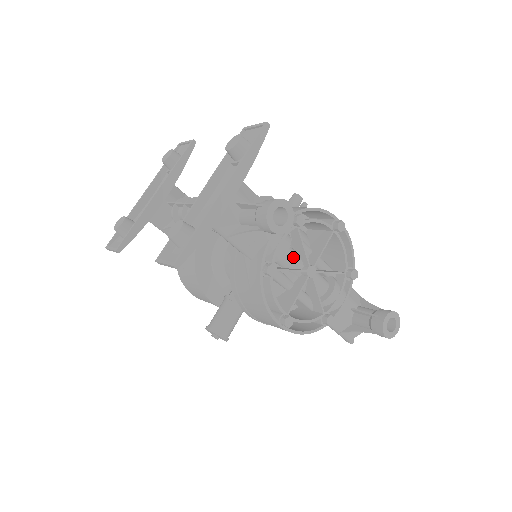
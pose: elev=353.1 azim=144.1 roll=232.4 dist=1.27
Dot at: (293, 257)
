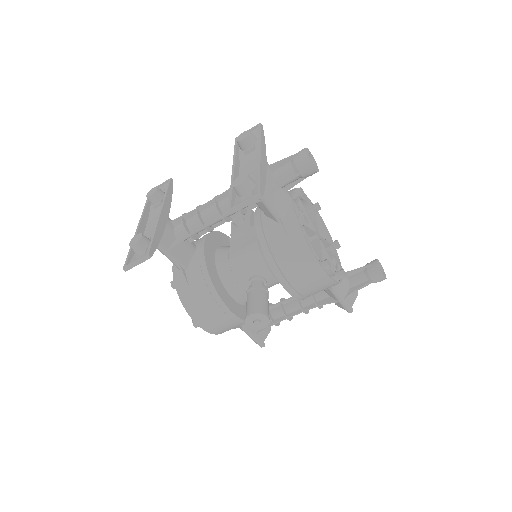
Dot at: occluded
